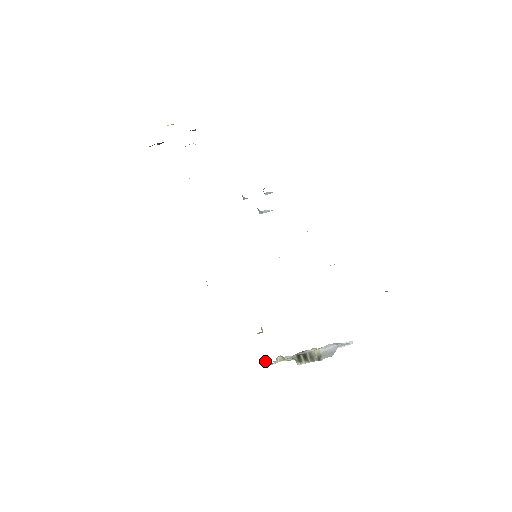
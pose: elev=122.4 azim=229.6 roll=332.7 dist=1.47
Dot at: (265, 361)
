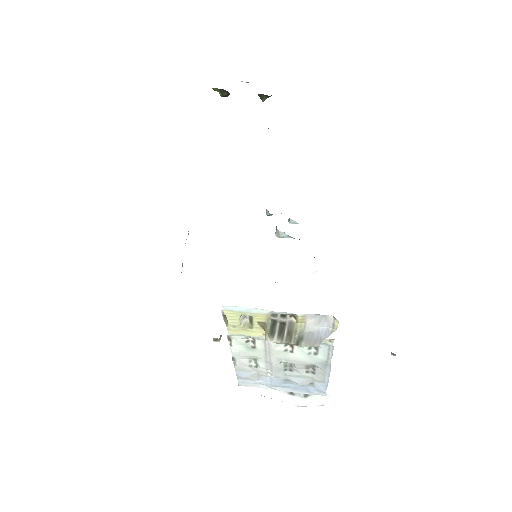
Dot at: (225, 316)
